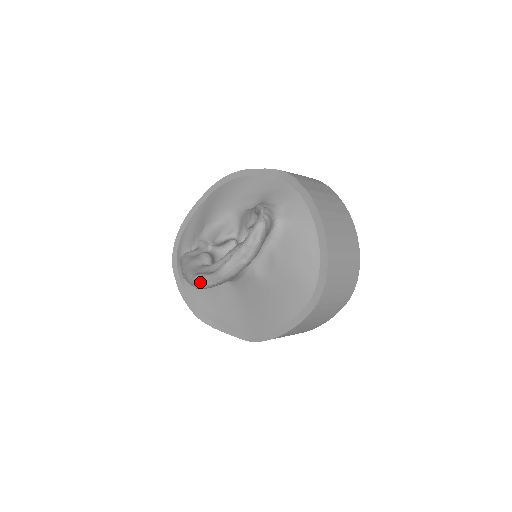
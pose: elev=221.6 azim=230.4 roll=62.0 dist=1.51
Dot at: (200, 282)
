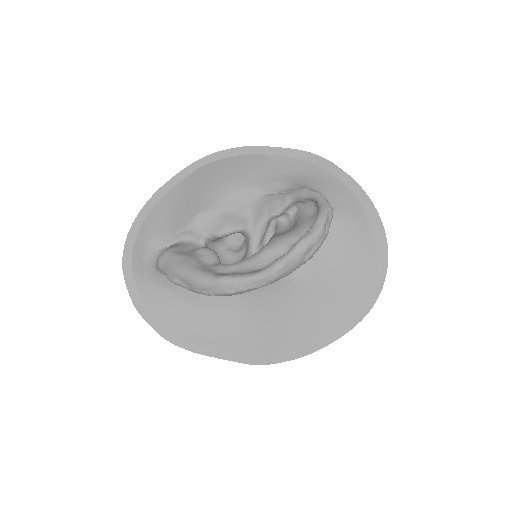
Dot at: (231, 286)
